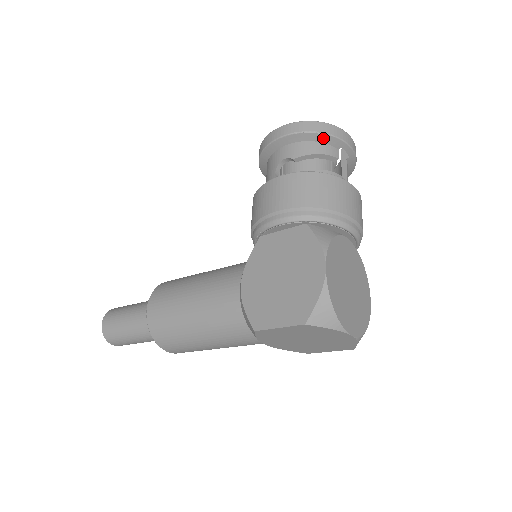
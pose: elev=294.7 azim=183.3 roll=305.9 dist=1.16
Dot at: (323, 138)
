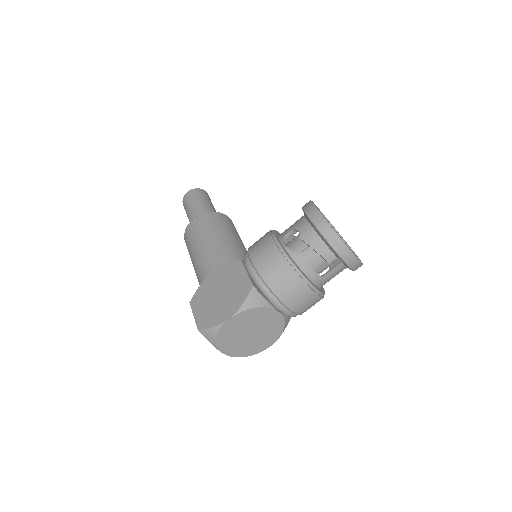
Dot at: (328, 244)
